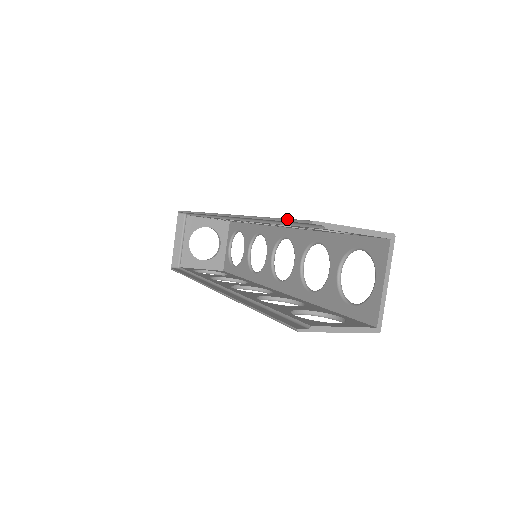
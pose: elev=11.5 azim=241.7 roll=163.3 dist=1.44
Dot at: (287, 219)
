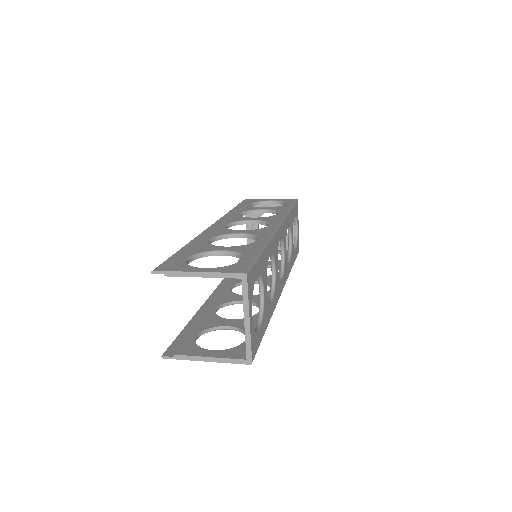
Dot at: (168, 258)
